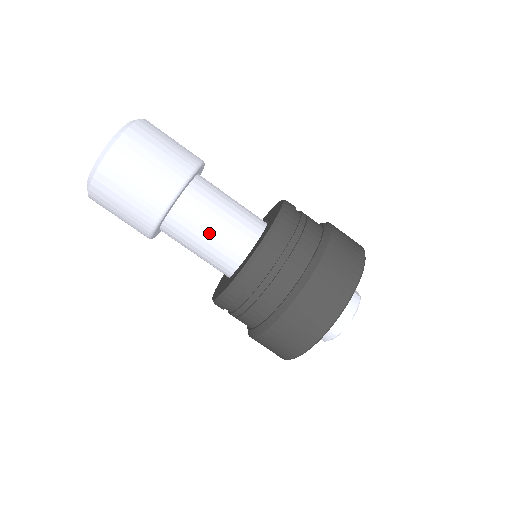
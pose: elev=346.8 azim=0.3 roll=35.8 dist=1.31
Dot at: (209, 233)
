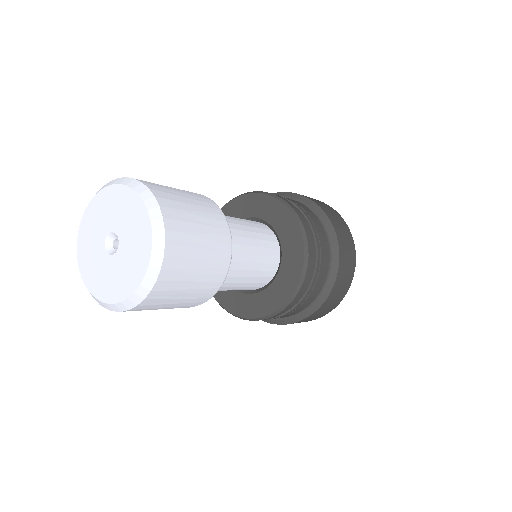
Dot at: (251, 260)
